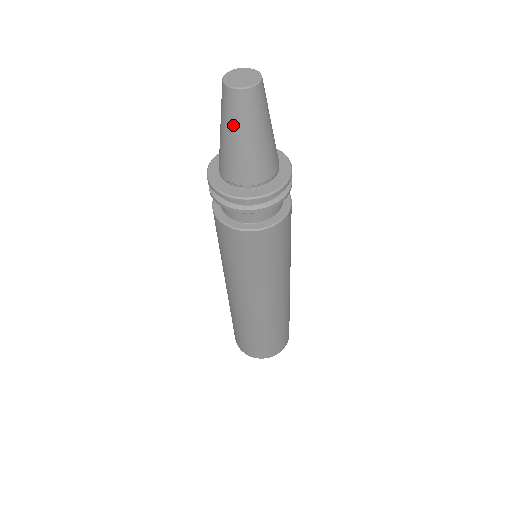
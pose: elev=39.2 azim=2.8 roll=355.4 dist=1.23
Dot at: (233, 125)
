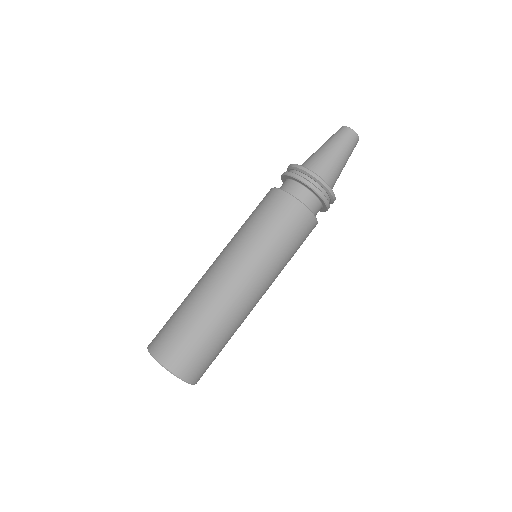
Dot at: (343, 147)
